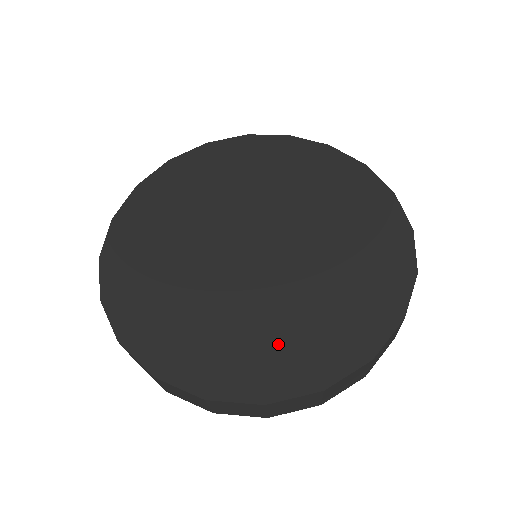
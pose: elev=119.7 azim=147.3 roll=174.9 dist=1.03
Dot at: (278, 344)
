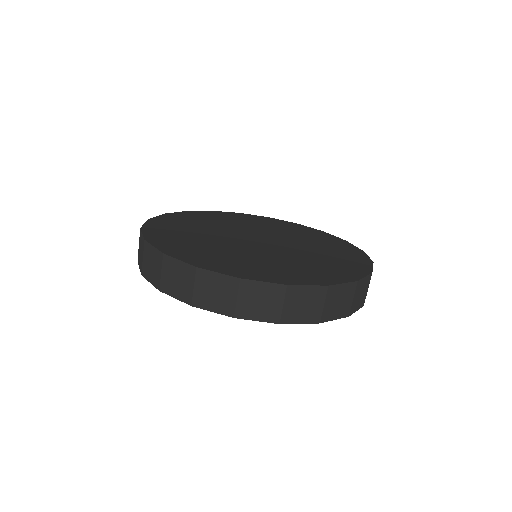
Dot at: (289, 269)
